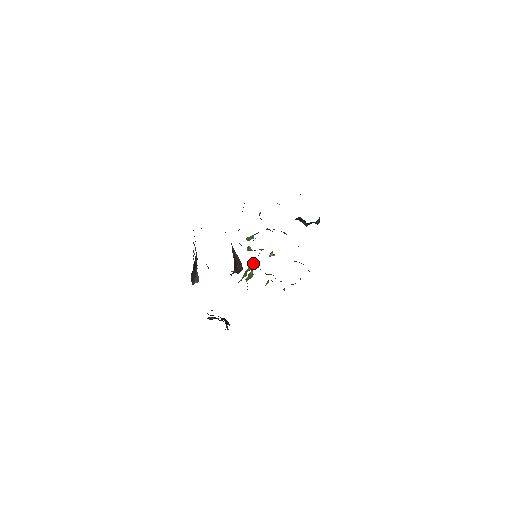
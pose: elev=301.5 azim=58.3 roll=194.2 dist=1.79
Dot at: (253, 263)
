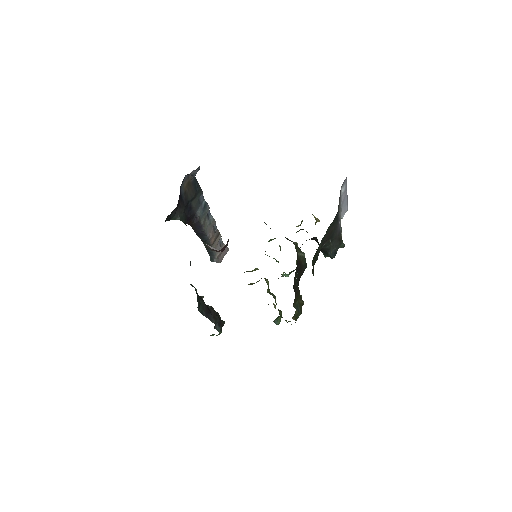
Dot at: occluded
